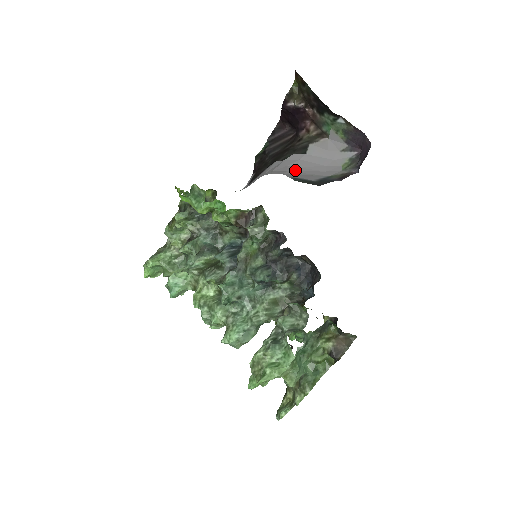
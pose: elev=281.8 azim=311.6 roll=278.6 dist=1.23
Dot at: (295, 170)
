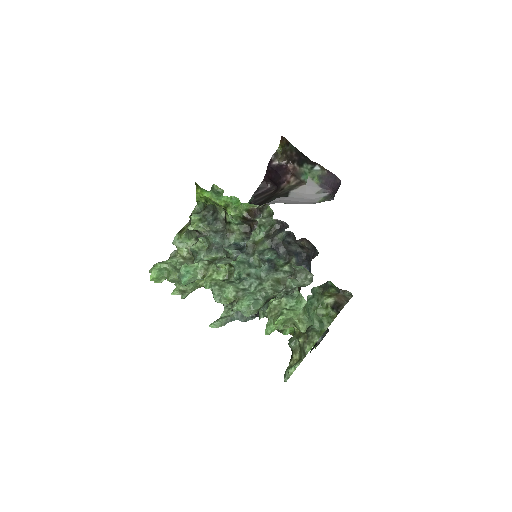
Dot at: occluded
